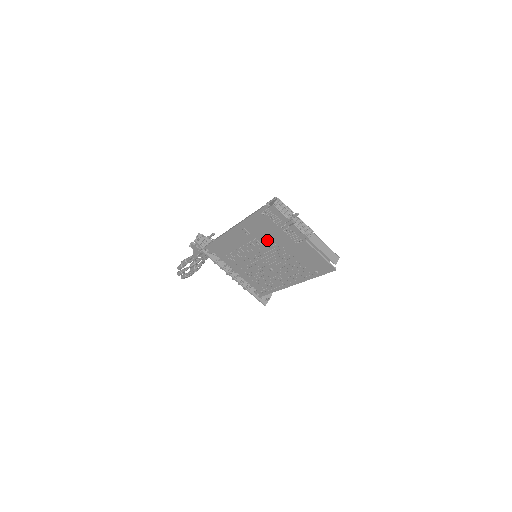
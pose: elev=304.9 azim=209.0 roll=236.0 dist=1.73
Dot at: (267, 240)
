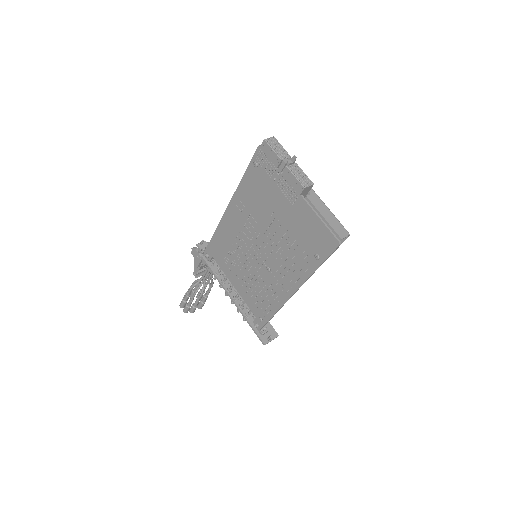
Dot at: (262, 212)
